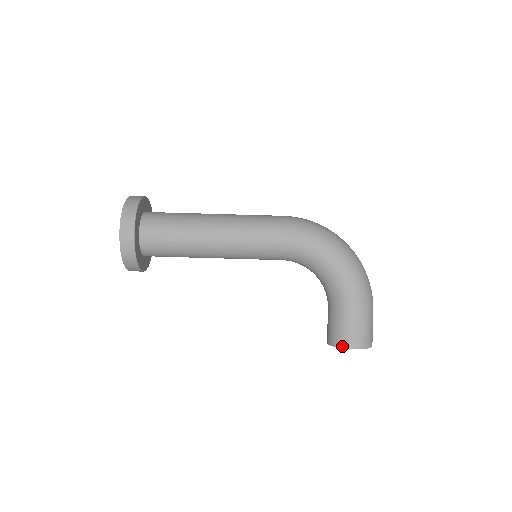
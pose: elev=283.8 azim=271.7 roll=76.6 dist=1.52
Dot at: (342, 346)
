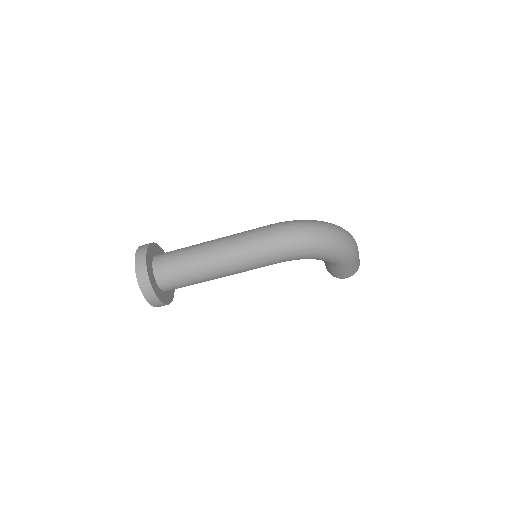
Dot at: occluded
